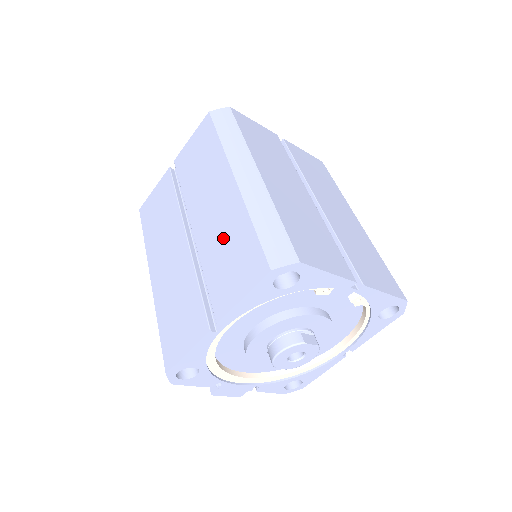
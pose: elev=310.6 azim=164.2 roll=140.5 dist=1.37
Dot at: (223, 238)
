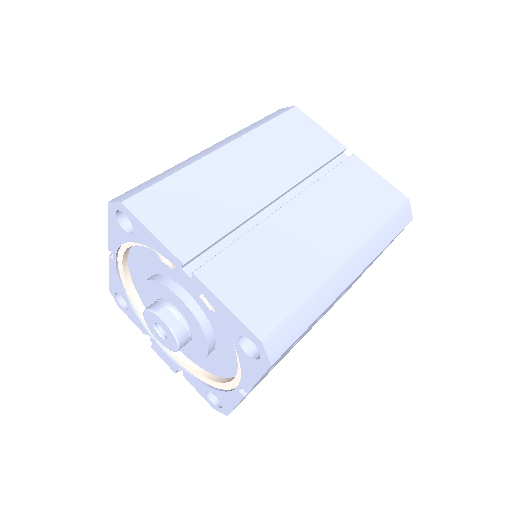
Dot at: occluded
